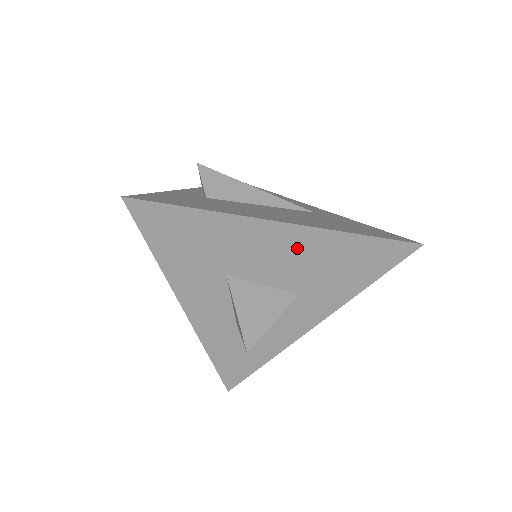
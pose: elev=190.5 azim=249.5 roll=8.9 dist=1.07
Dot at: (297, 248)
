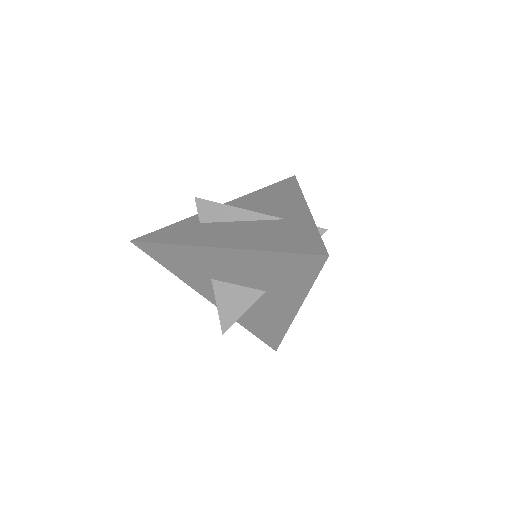
Dot at: (238, 262)
